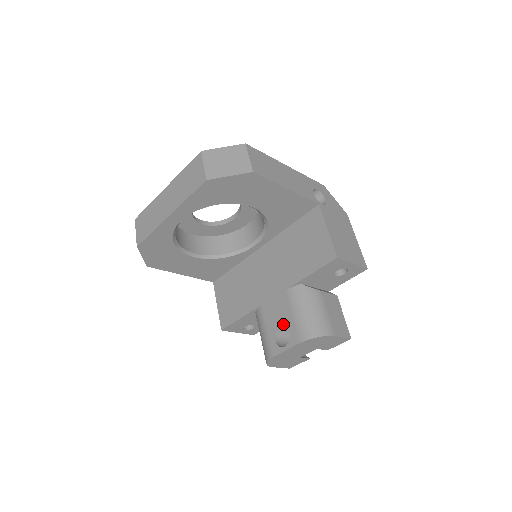
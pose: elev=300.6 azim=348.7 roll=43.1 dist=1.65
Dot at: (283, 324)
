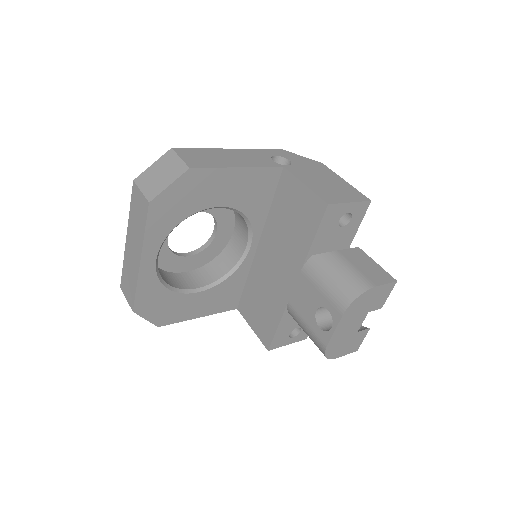
Dot at: (317, 306)
